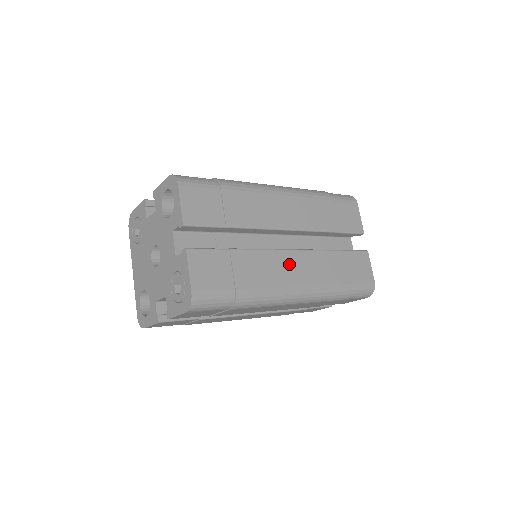
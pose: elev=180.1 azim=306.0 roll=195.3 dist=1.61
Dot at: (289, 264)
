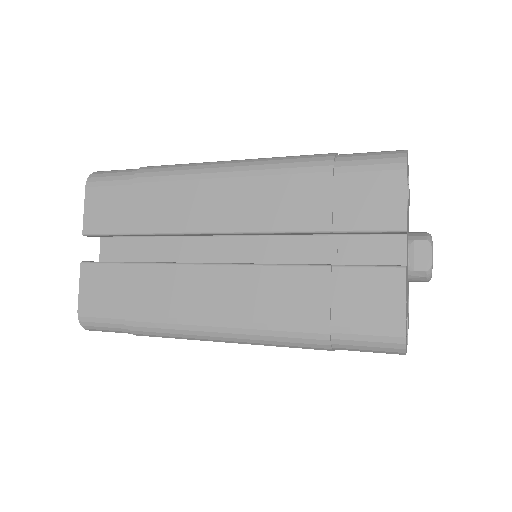
Dot at: (211, 286)
